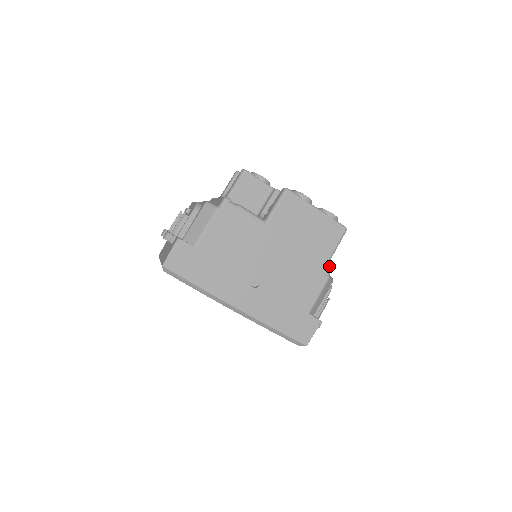
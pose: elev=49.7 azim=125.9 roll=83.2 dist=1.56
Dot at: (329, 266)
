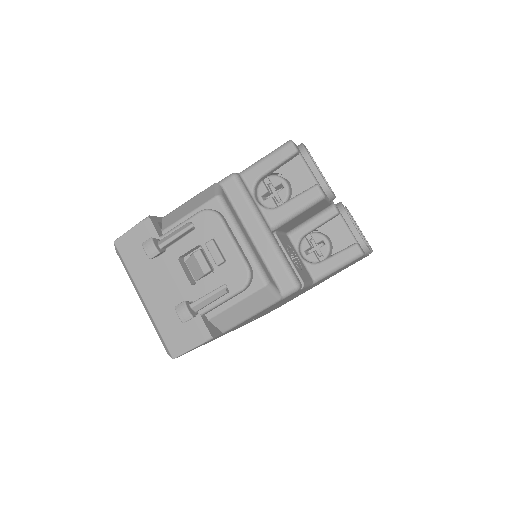
Dot at: occluded
